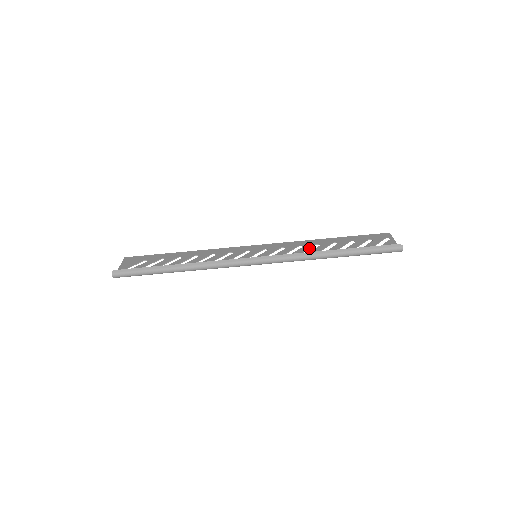
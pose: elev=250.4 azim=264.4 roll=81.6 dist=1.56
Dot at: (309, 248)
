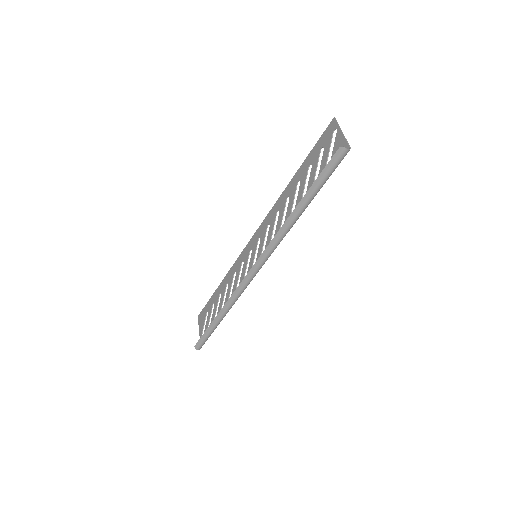
Dot at: (284, 210)
